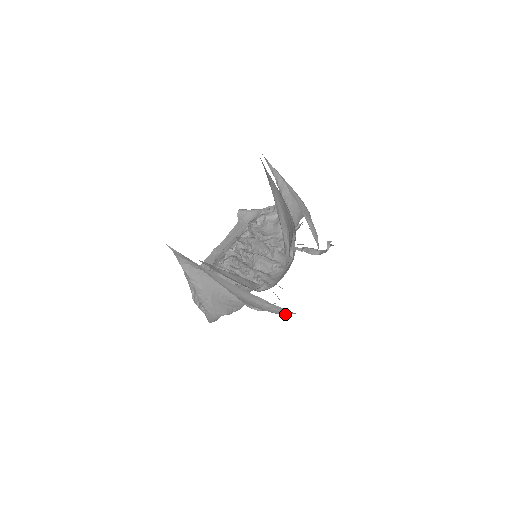
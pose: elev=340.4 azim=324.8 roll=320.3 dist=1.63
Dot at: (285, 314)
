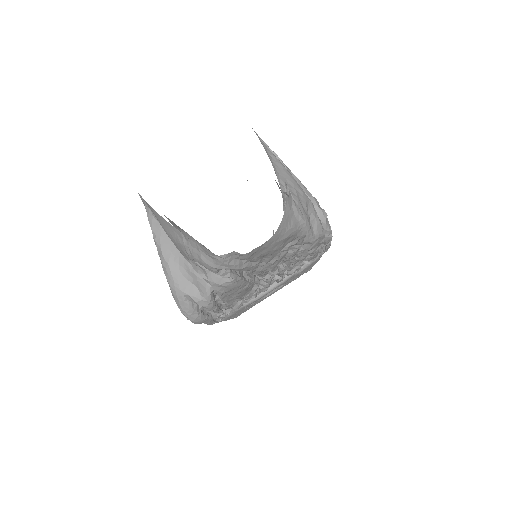
Dot at: (207, 262)
